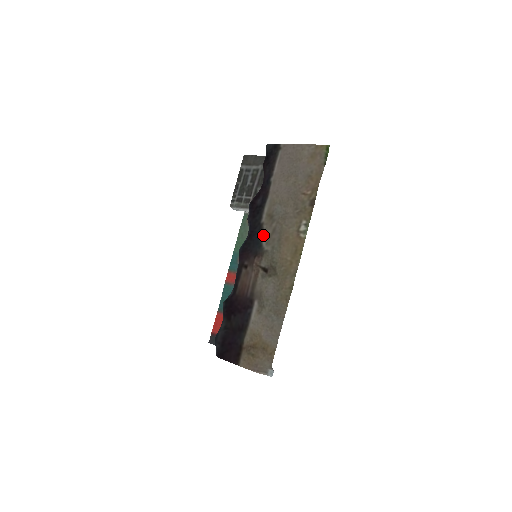
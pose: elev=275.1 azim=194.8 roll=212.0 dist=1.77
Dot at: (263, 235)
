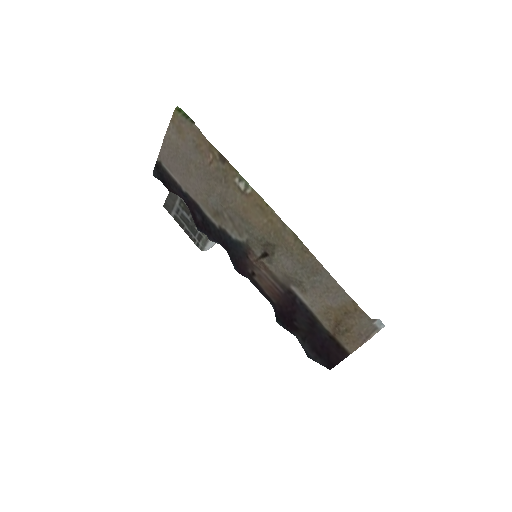
Dot at: (230, 234)
